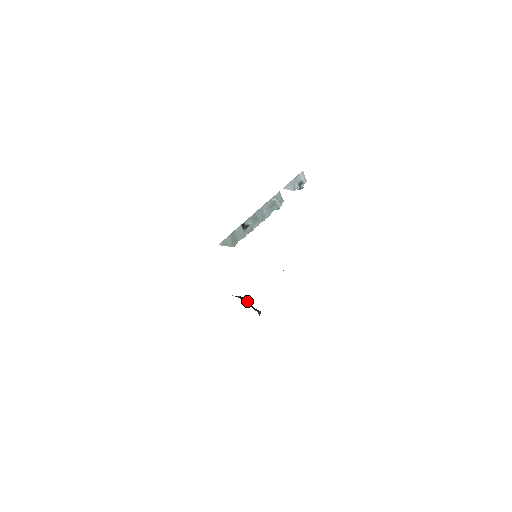
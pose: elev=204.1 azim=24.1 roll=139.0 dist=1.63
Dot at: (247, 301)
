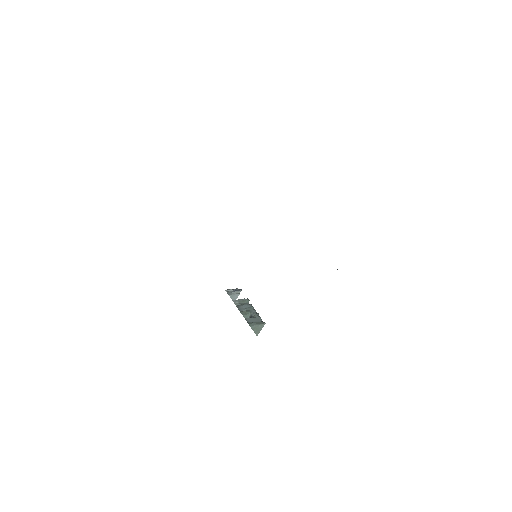
Dot at: occluded
